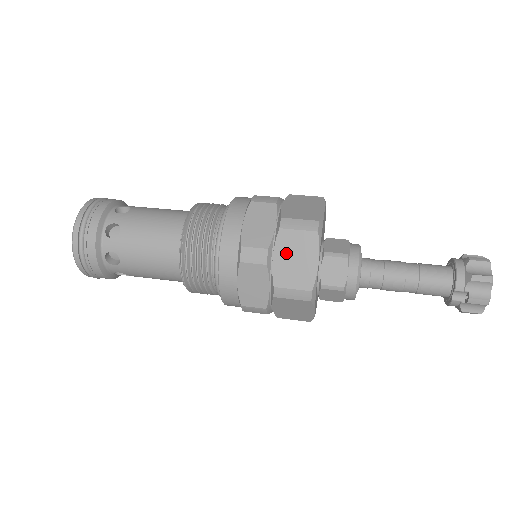
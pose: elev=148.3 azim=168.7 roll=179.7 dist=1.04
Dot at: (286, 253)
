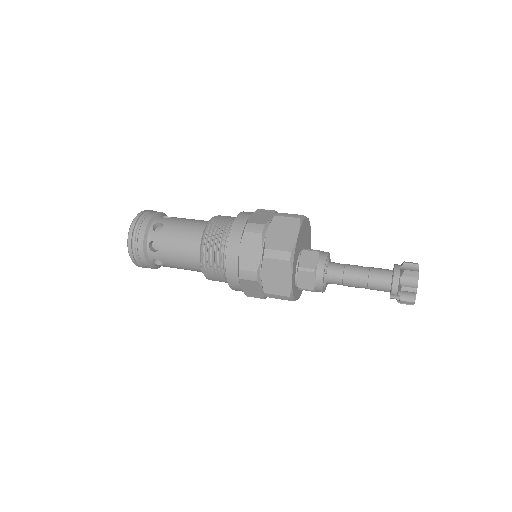
Dot at: (270, 273)
